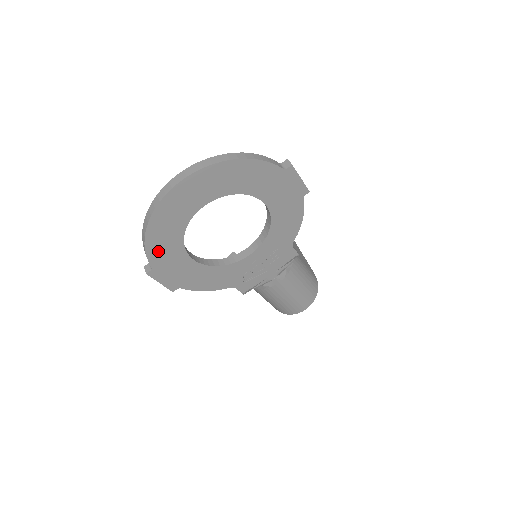
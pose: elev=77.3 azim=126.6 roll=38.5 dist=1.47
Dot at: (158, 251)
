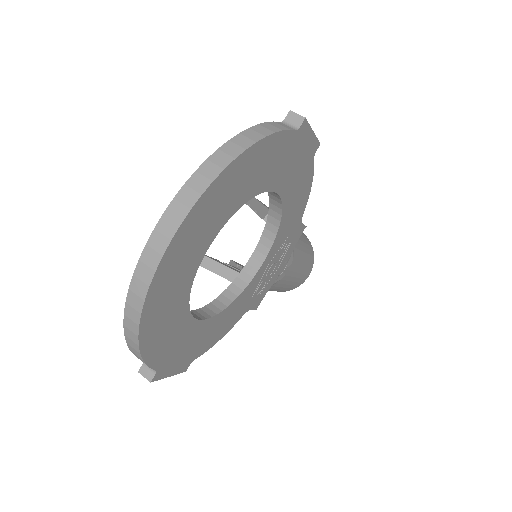
Dot at: (160, 347)
